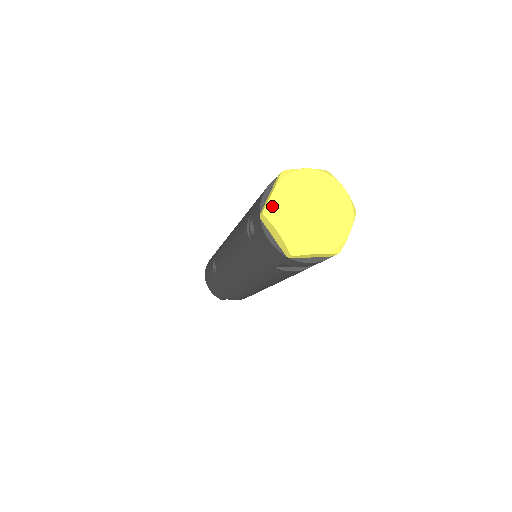
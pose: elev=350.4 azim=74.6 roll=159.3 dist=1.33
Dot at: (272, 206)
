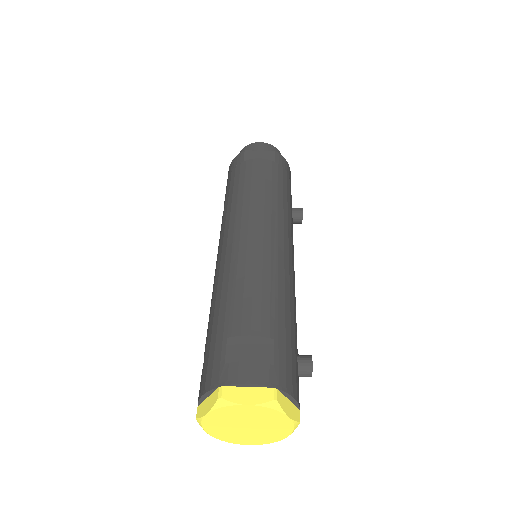
Dot at: (203, 423)
